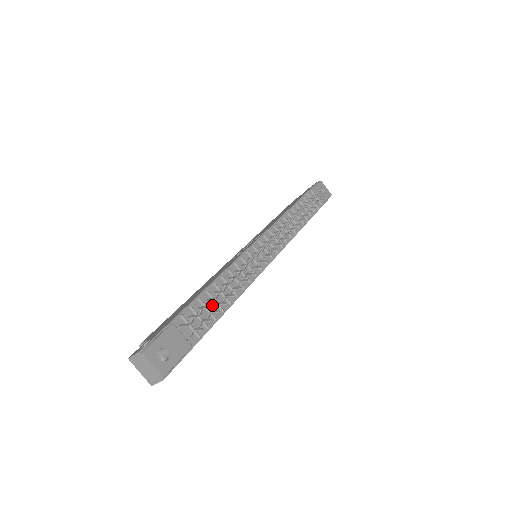
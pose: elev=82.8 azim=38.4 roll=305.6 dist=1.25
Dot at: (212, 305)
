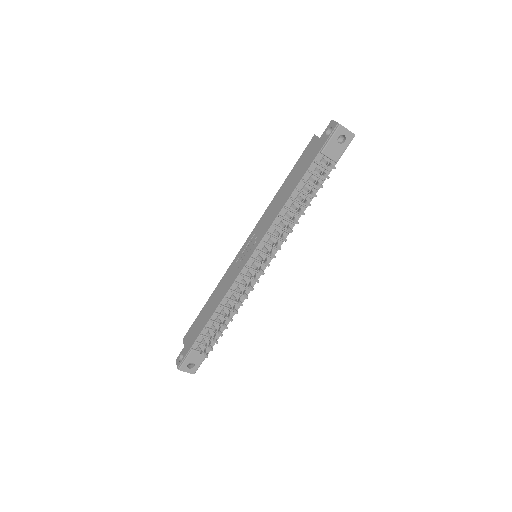
Dot at: (217, 325)
